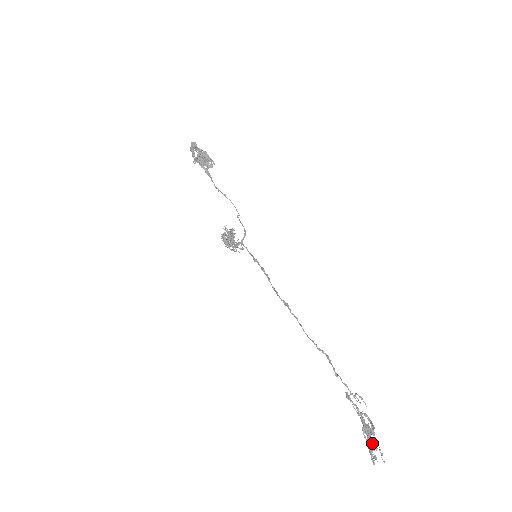
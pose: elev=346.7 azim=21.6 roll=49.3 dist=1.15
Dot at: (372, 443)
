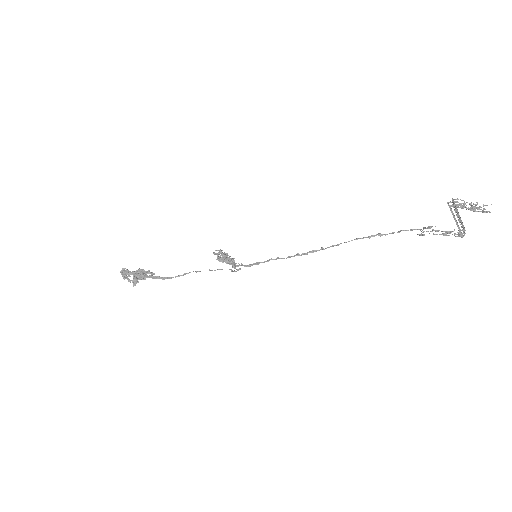
Dot at: (470, 203)
